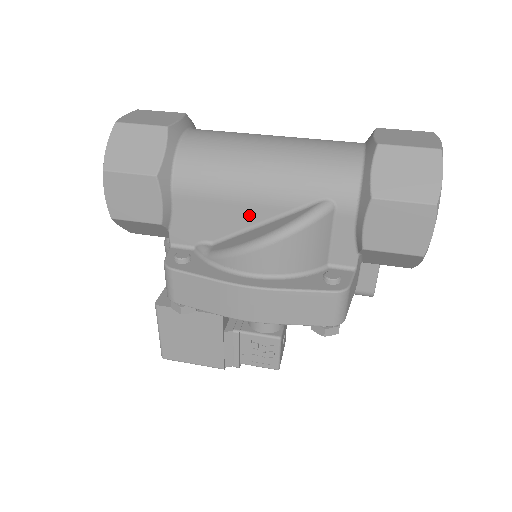
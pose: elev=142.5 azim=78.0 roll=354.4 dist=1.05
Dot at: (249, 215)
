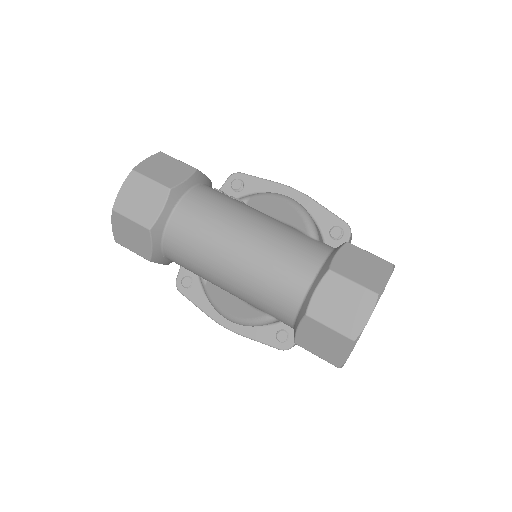
Dot at: occluded
